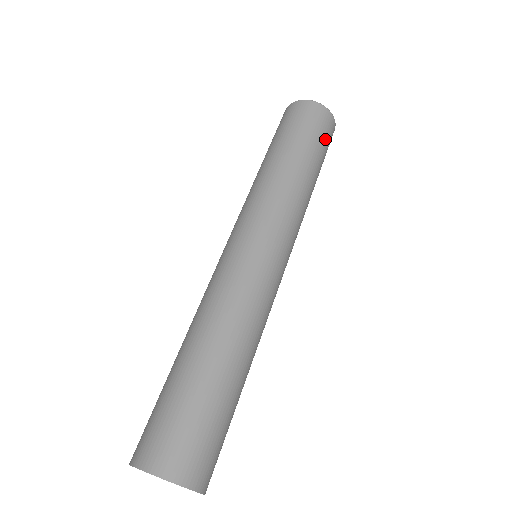
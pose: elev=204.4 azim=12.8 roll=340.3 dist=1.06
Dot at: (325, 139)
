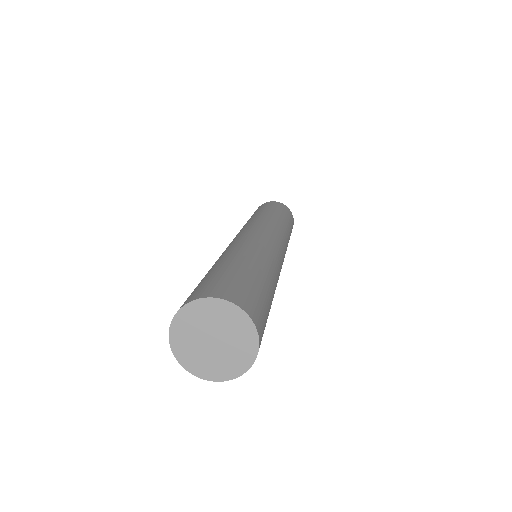
Dot at: (279, 207)
